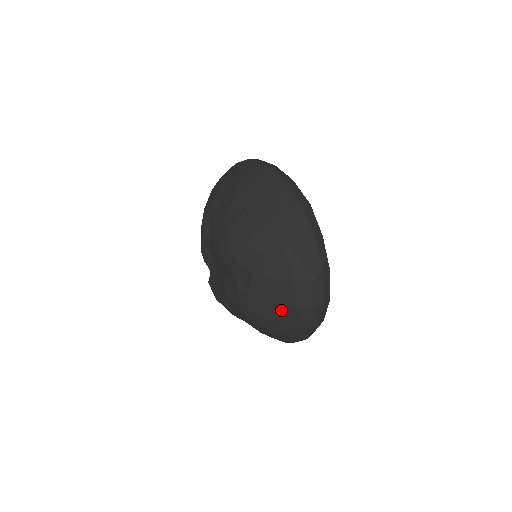
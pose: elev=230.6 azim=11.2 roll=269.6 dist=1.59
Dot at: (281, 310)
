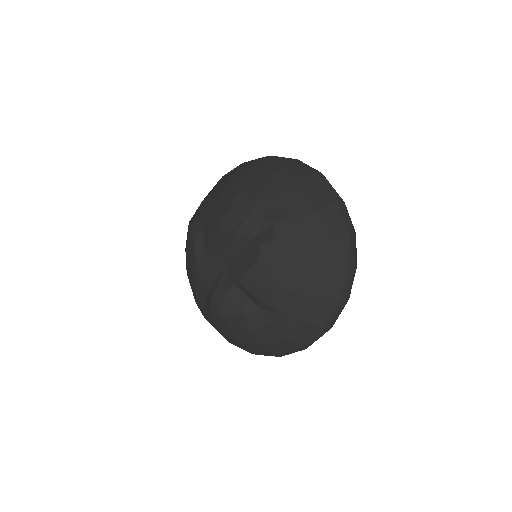
Dot at: (315, 249)
